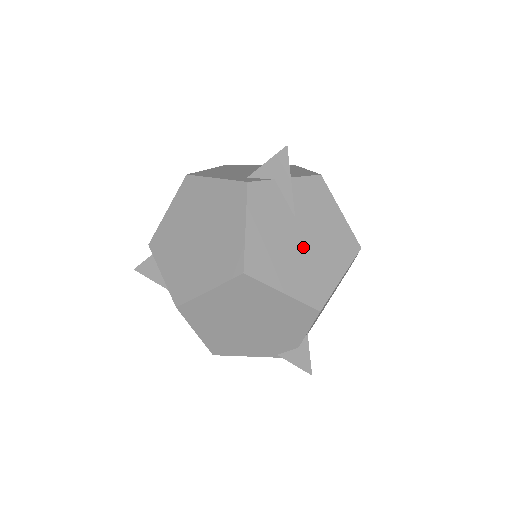
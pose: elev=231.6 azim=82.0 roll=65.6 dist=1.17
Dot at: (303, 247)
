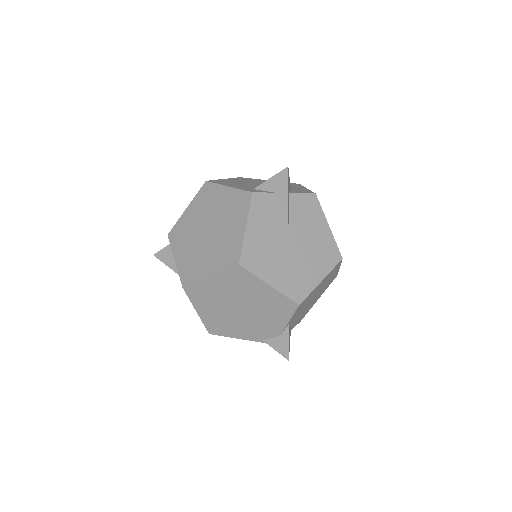
Dot at: (292, 251)
